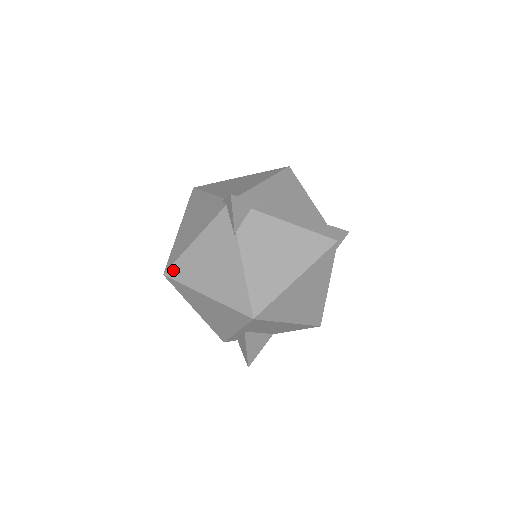
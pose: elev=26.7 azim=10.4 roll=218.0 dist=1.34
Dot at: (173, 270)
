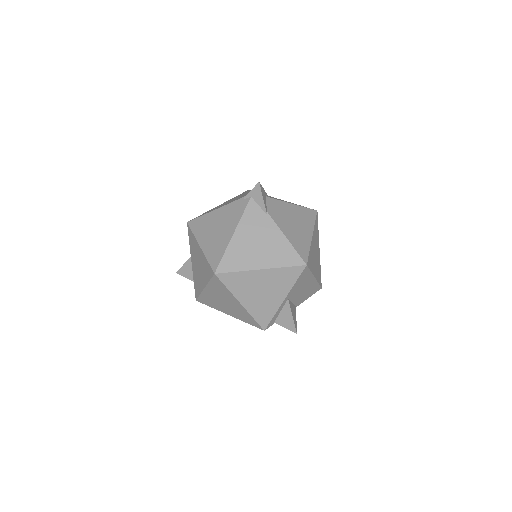
Dot at: (223, 265)
